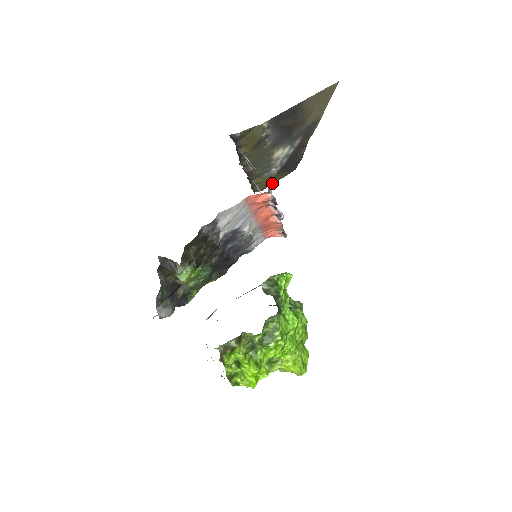
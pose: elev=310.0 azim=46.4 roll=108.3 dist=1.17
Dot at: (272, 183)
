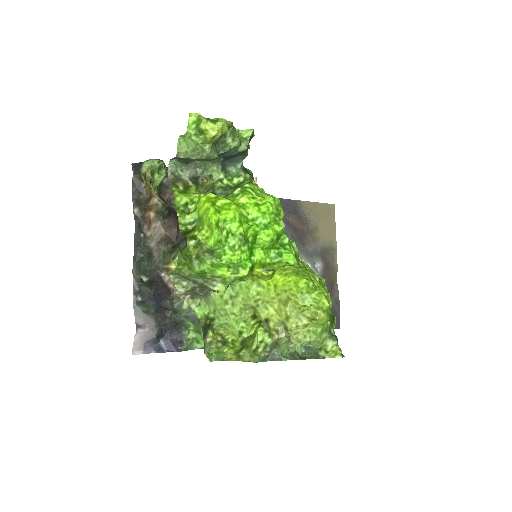
Dot at: occluded
